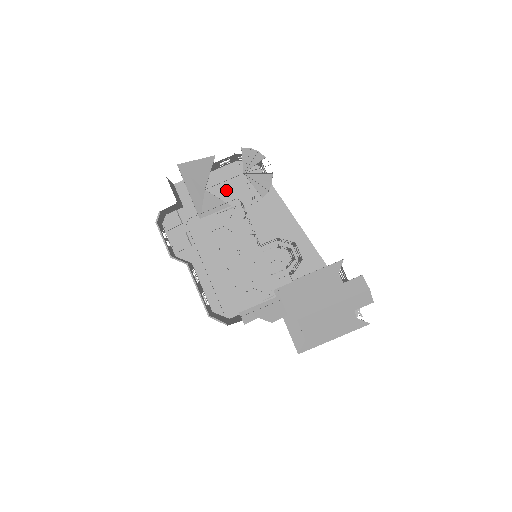
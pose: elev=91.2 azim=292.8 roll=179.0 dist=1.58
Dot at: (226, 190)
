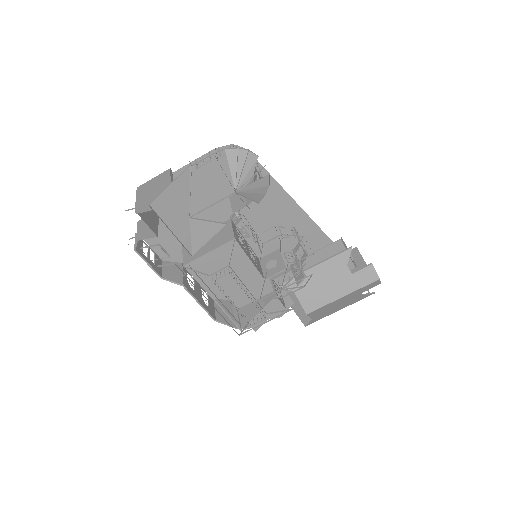
Dot at: (208, 184)
